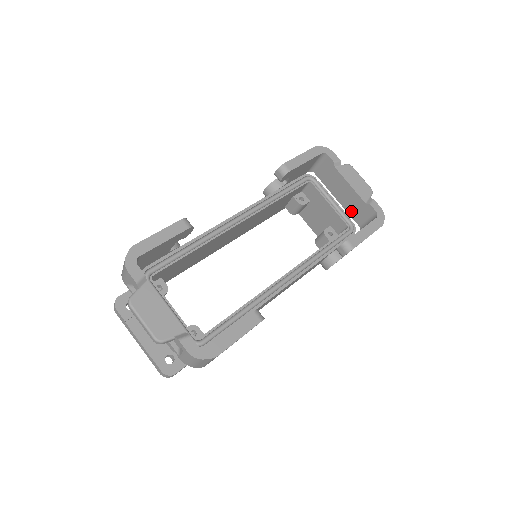
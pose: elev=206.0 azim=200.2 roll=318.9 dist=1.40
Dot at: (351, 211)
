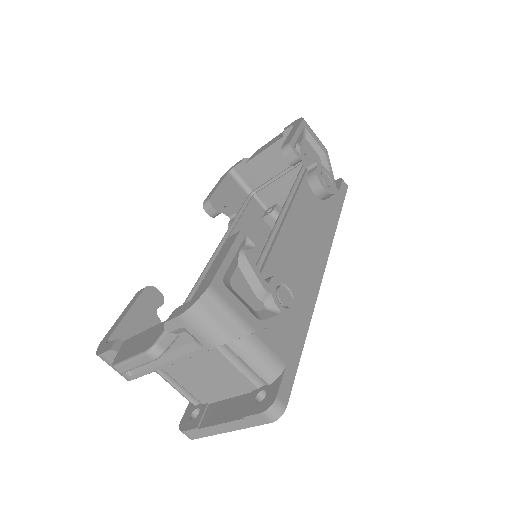
Dot at: occluded
